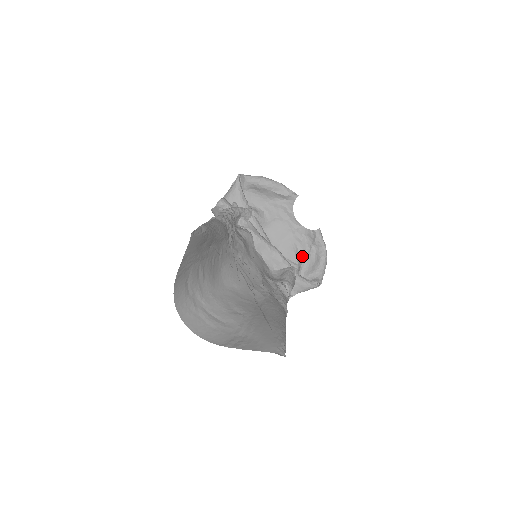
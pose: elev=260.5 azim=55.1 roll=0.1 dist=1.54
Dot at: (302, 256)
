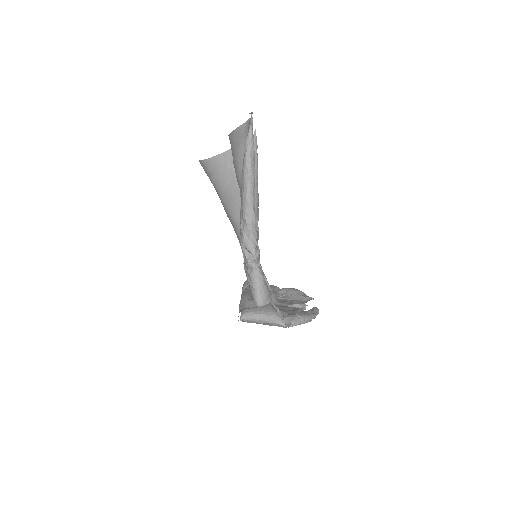
Dot at: occluded
